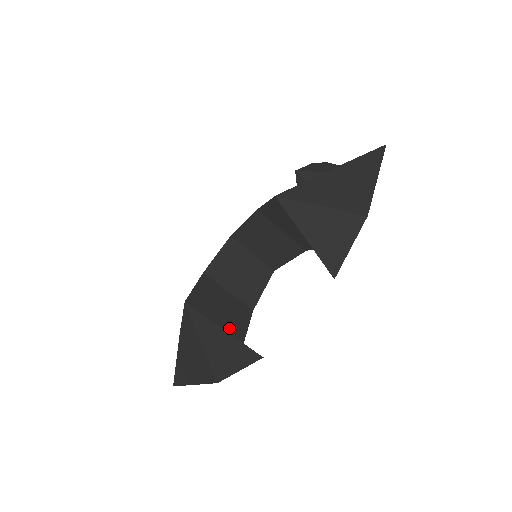
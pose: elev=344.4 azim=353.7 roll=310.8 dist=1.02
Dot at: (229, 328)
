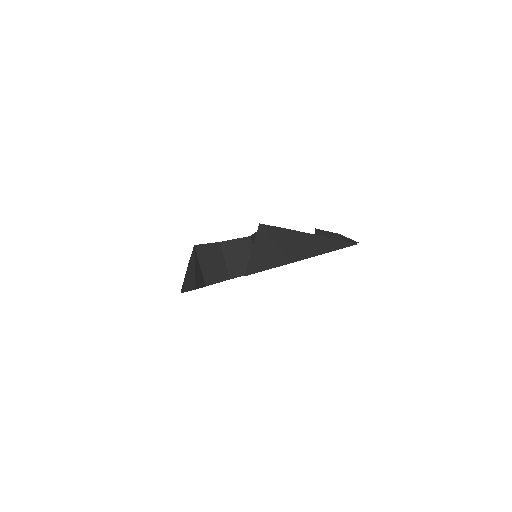
Dot at: (206, 274)
